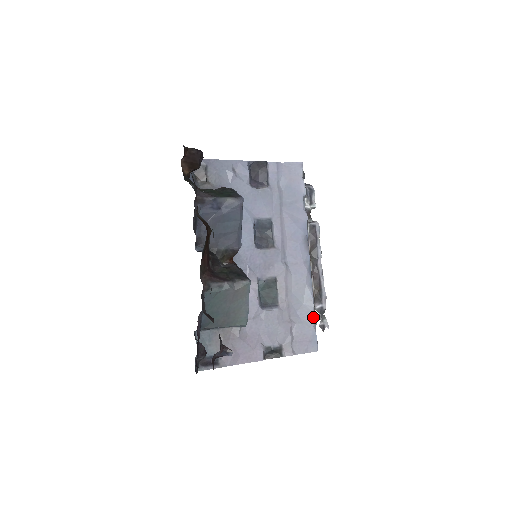
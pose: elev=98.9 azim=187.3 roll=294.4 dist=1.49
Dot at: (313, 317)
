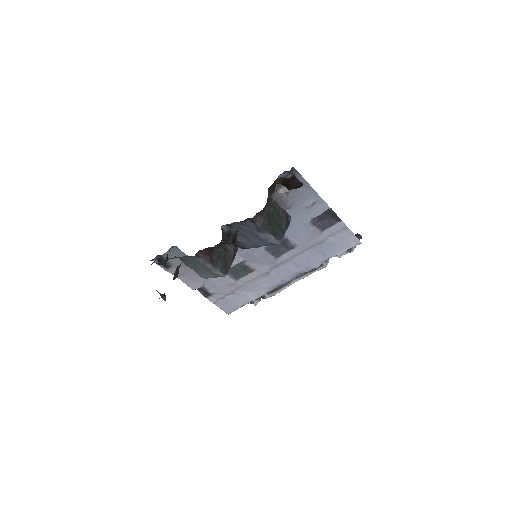
Dot at: (248, 302)
